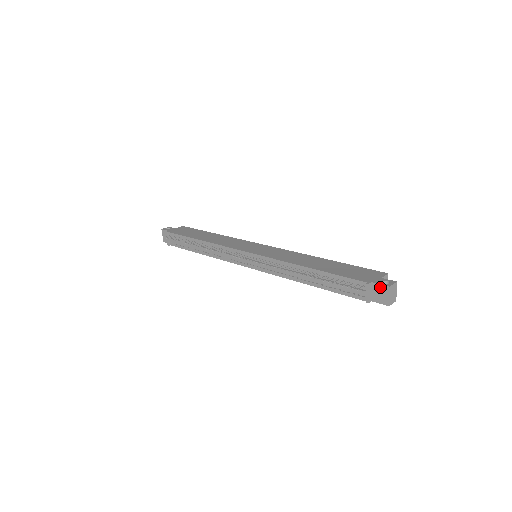
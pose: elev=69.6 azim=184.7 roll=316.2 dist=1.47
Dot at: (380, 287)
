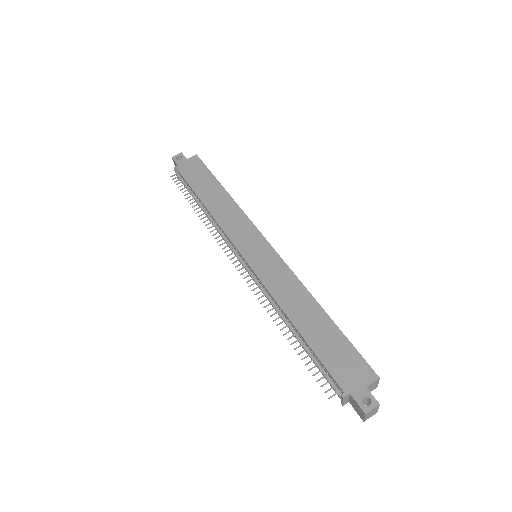
Dot at: (357, 405)
